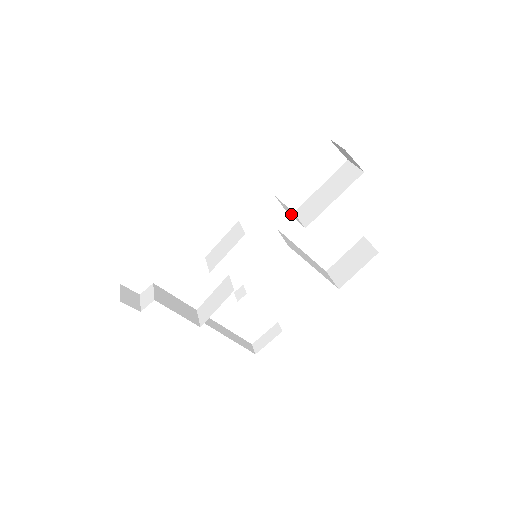
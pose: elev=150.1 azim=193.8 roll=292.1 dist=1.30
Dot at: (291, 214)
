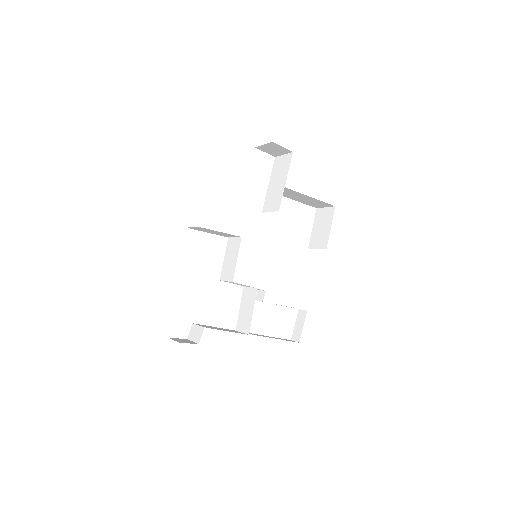
Dot at: occluded
